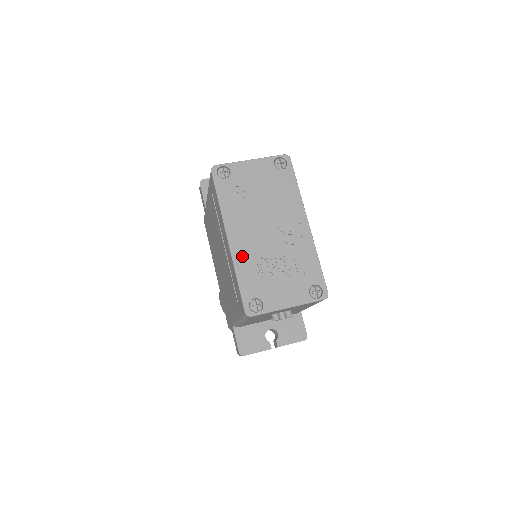
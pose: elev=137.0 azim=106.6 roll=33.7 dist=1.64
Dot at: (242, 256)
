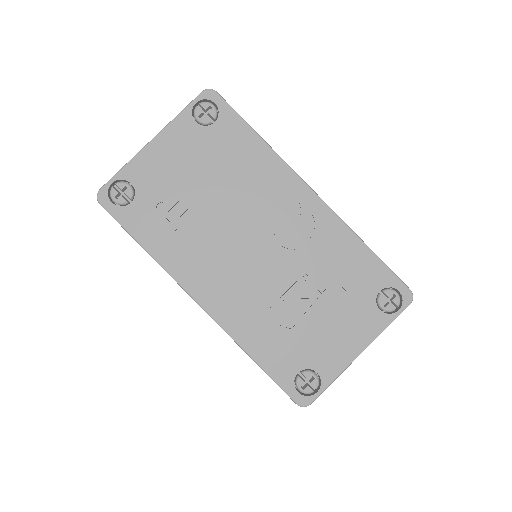
Dot at: (238, 317)
